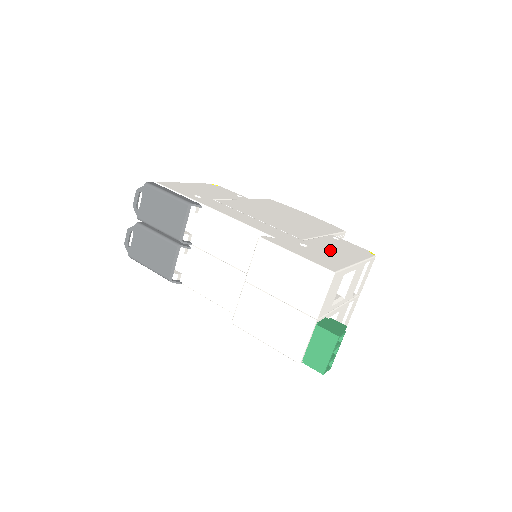
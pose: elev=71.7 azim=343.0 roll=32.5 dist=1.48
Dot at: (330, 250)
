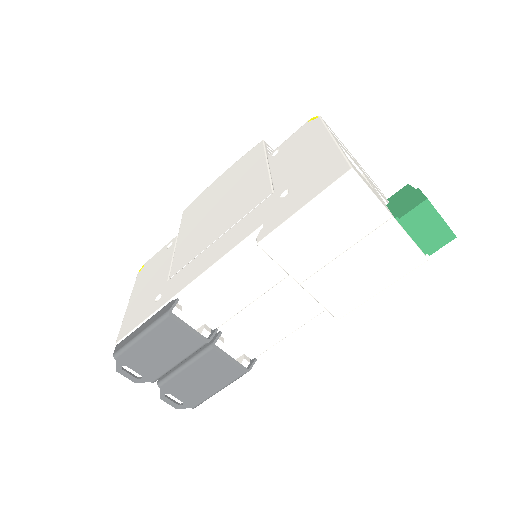
Dot at: (300, 164)
